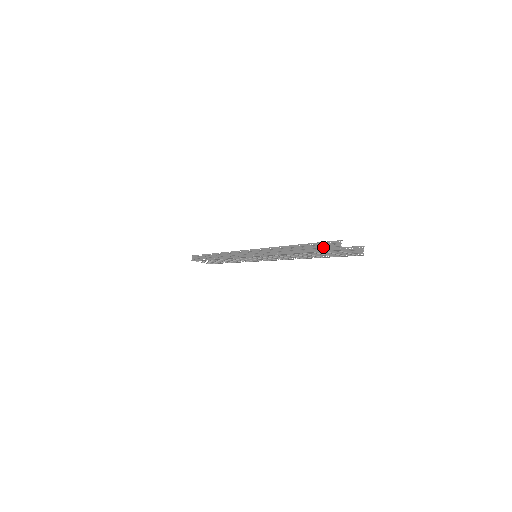
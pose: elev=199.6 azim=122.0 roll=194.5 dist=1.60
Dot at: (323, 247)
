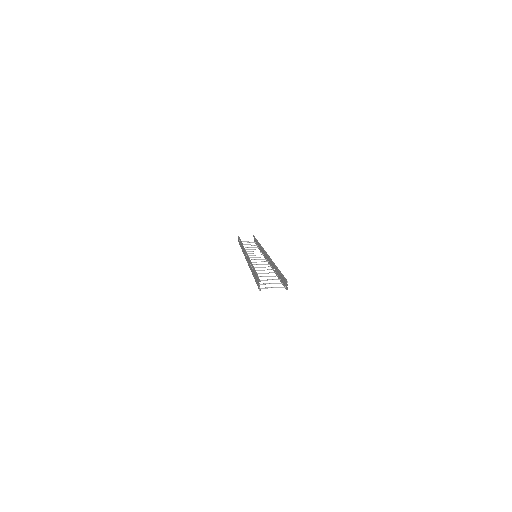
Dot at: (256, 281)
